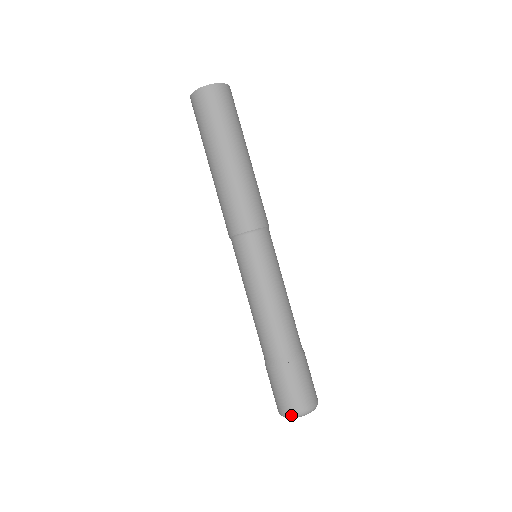
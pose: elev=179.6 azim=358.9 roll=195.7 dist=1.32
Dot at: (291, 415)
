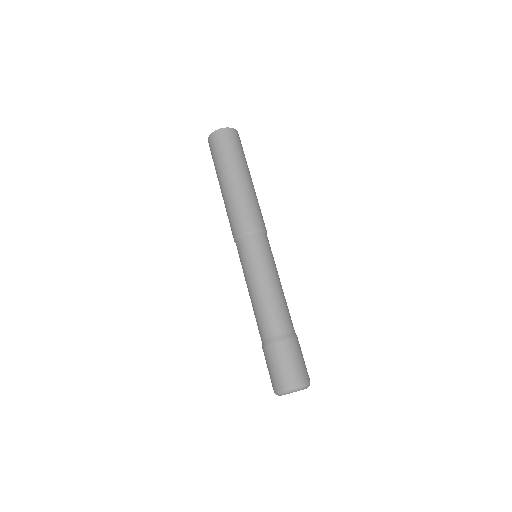
Dot at: (302, 384)
